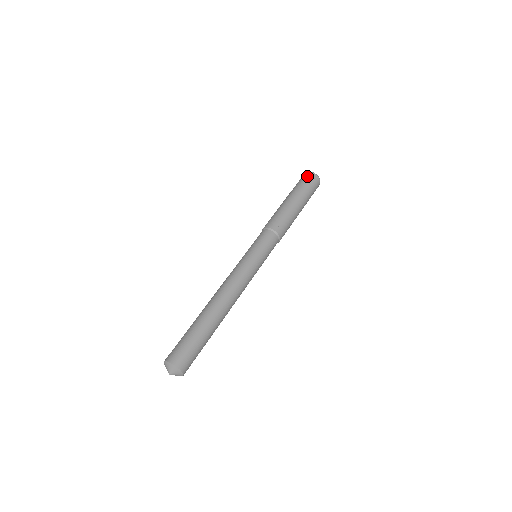
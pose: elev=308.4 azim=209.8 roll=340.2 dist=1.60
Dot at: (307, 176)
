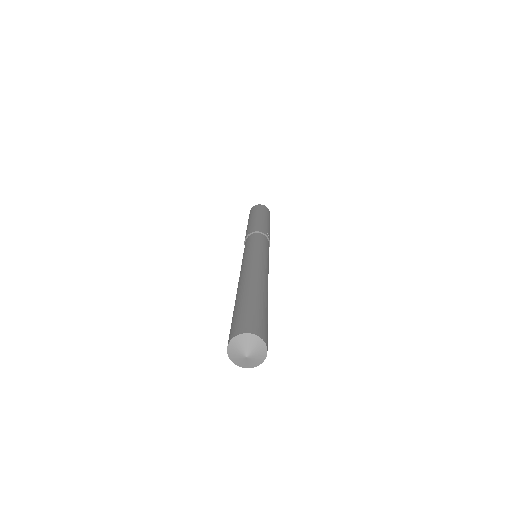
Dot at: (264, 207)
